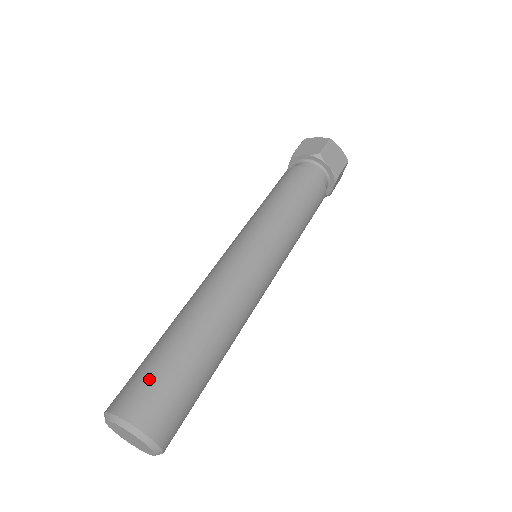
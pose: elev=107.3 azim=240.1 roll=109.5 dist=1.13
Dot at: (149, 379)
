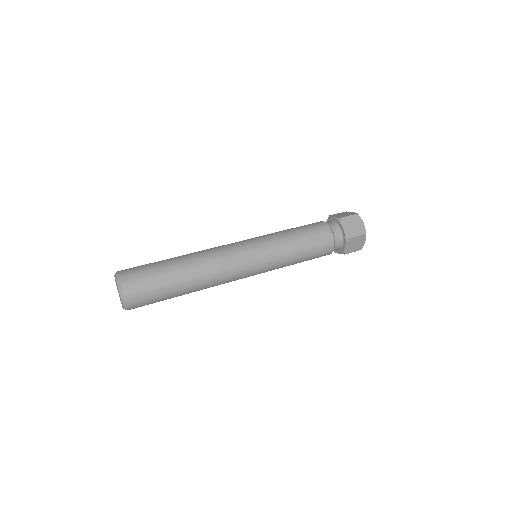
Dot at: (142, 267)
